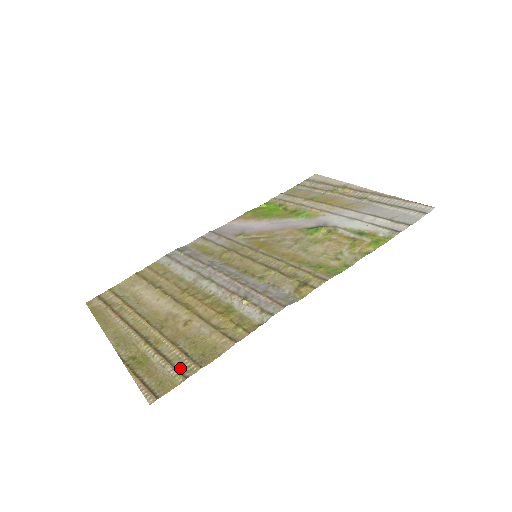
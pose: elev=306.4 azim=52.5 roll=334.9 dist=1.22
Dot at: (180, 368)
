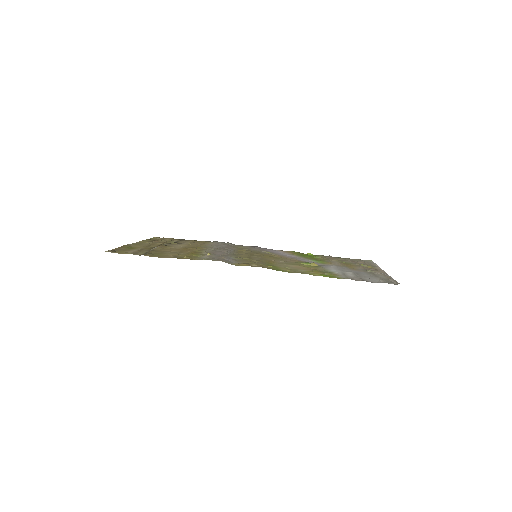
Dot at: (138, 253)
